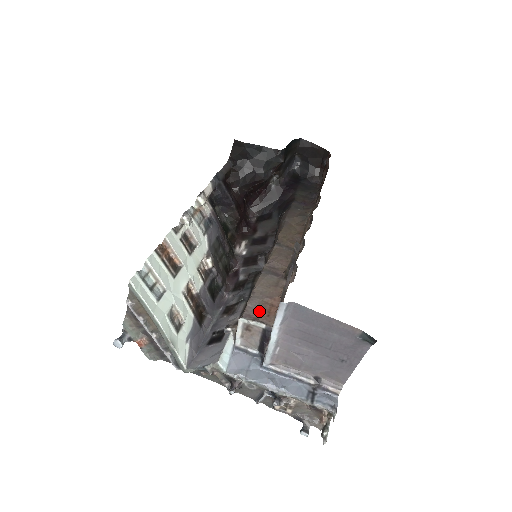
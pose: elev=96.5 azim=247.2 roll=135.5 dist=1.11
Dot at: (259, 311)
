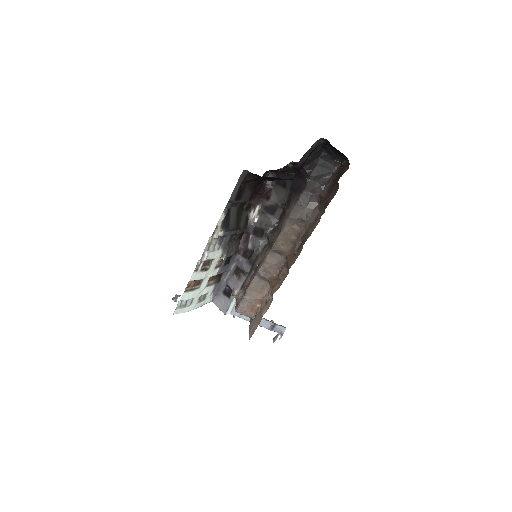
Dot at: (247, 308)
